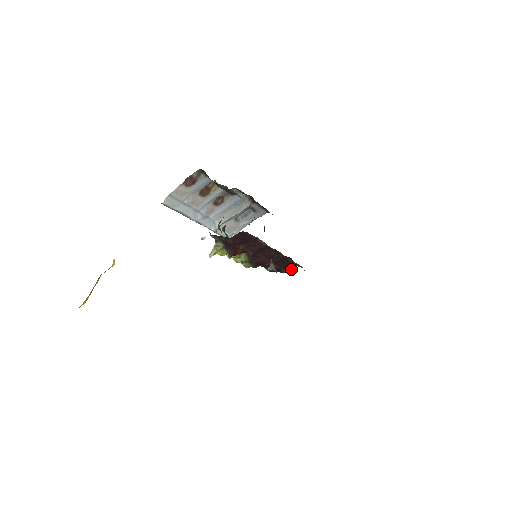
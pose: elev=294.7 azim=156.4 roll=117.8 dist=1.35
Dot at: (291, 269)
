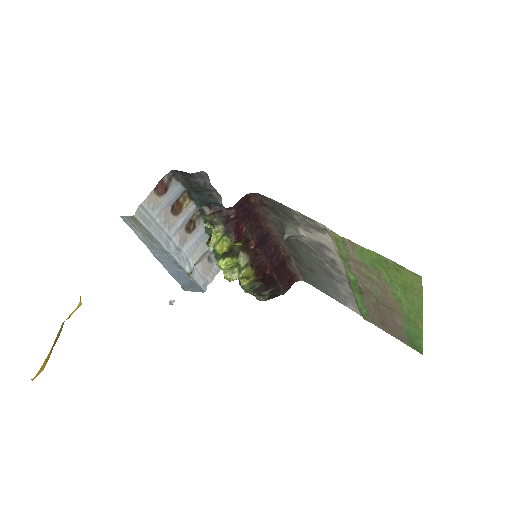
Dot at: (290, 287)
